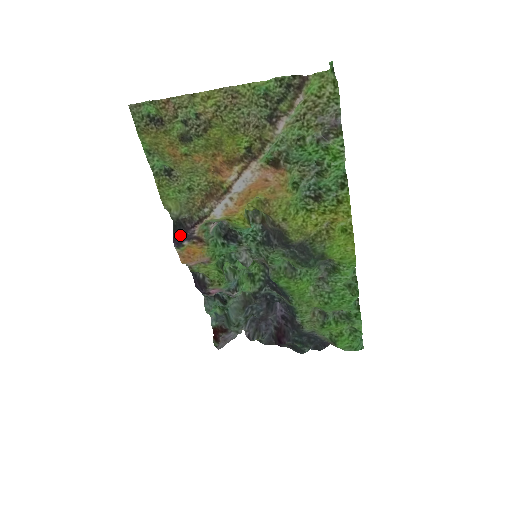
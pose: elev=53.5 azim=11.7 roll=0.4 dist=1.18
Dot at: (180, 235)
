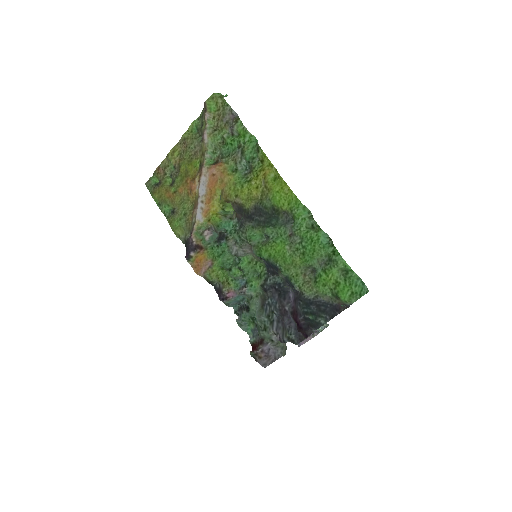
Dot at: (187, 250)
